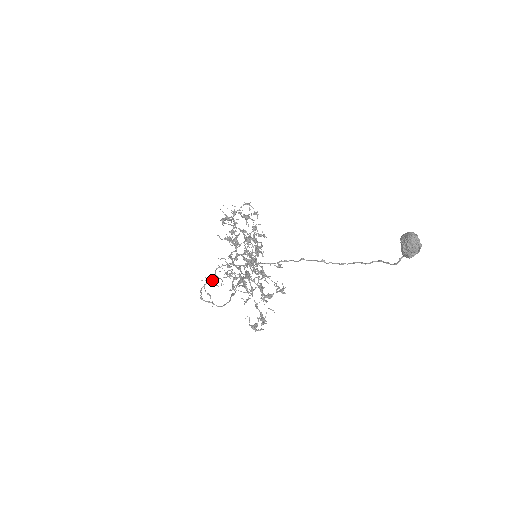
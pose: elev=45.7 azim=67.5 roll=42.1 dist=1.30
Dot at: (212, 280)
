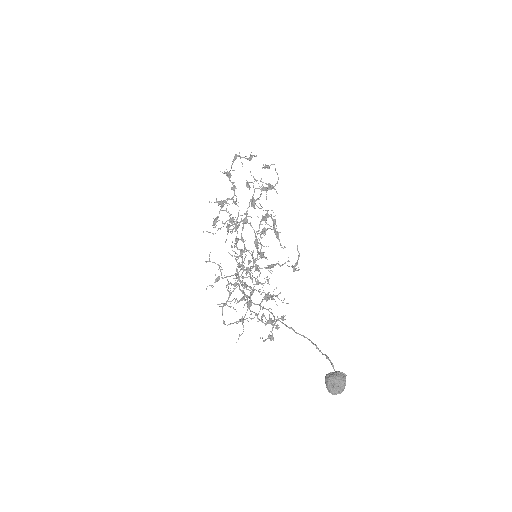
Dot at: (226, 301)
